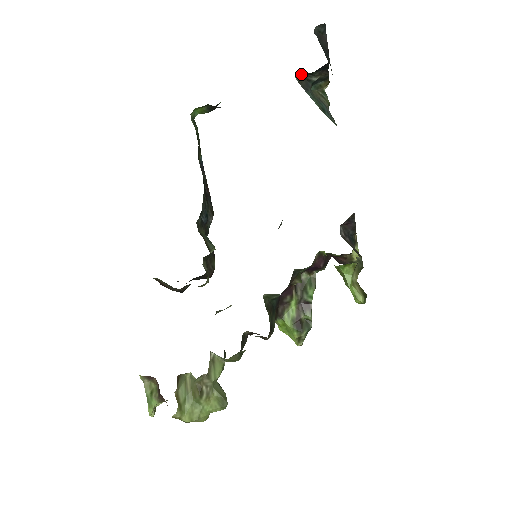
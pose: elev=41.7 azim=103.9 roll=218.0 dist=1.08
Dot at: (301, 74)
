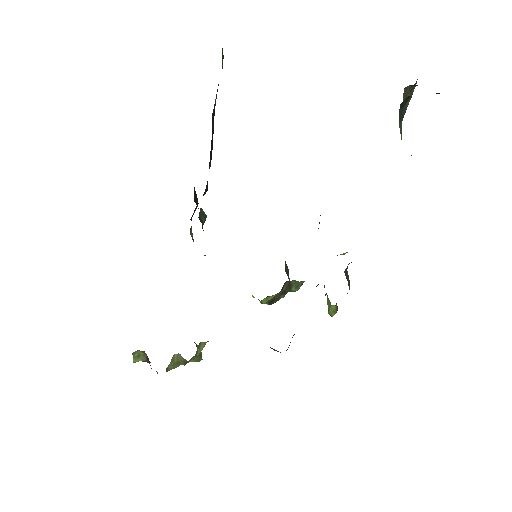
Dot at: occluded
